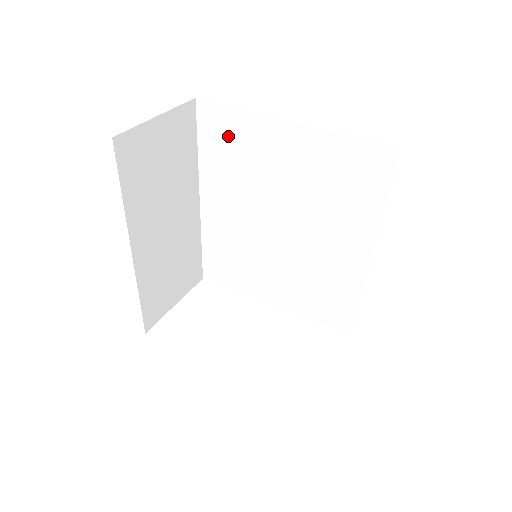
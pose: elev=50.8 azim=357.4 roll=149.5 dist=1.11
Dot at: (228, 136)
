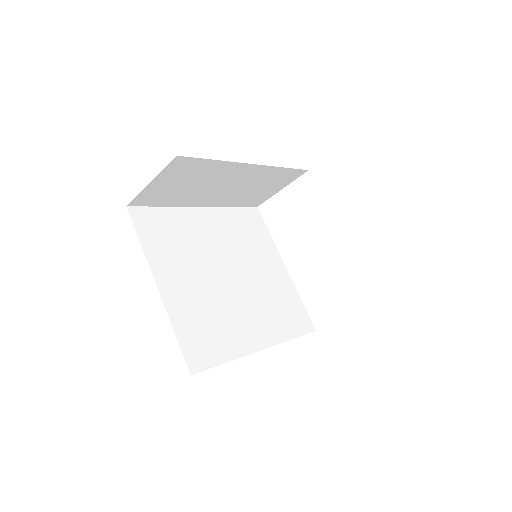
Dot at: occluded
